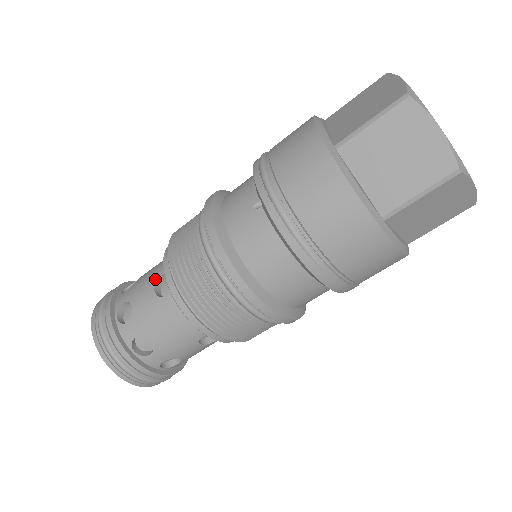
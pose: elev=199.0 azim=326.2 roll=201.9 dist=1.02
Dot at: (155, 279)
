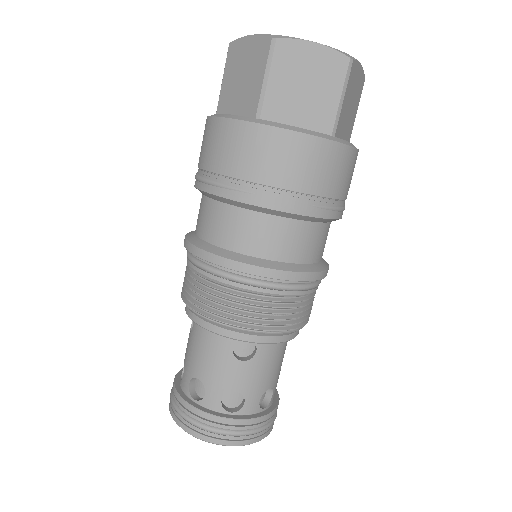
Dot at: (192, 324)
